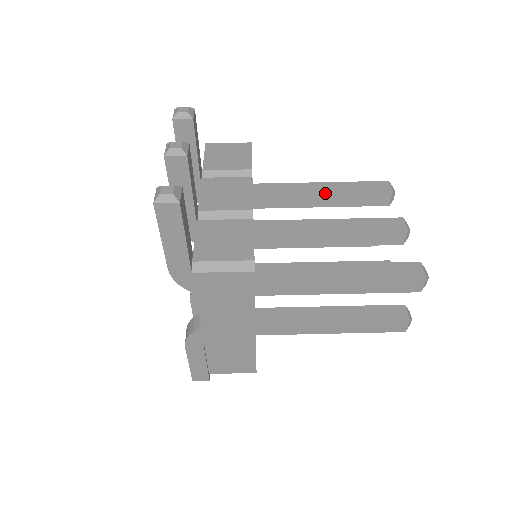
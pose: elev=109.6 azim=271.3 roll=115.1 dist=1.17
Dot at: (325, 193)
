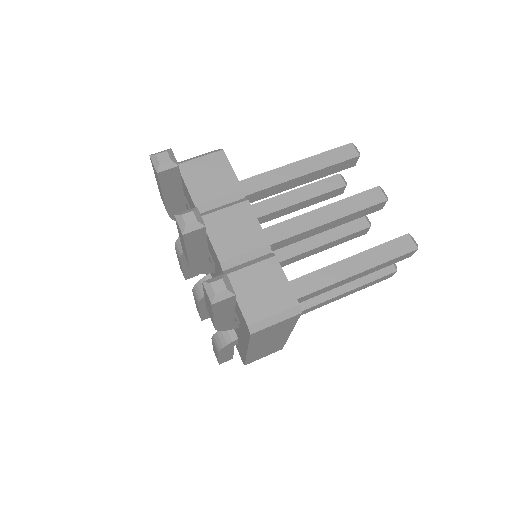
Dot at: (302, 176)
